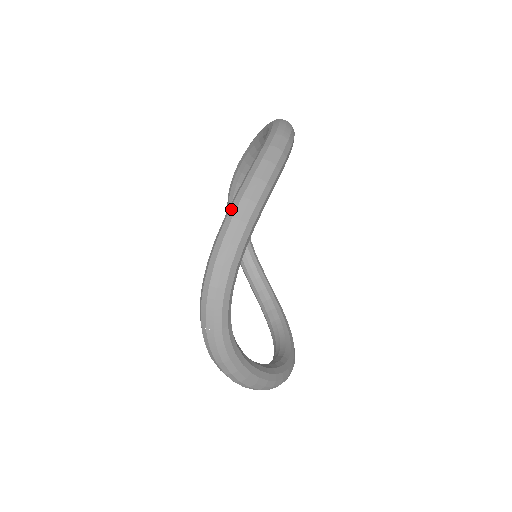
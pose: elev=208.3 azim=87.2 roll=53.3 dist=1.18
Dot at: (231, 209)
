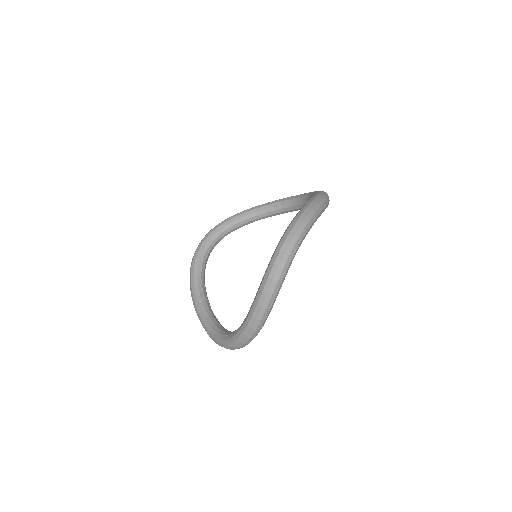
Dot at: (319, 195)
